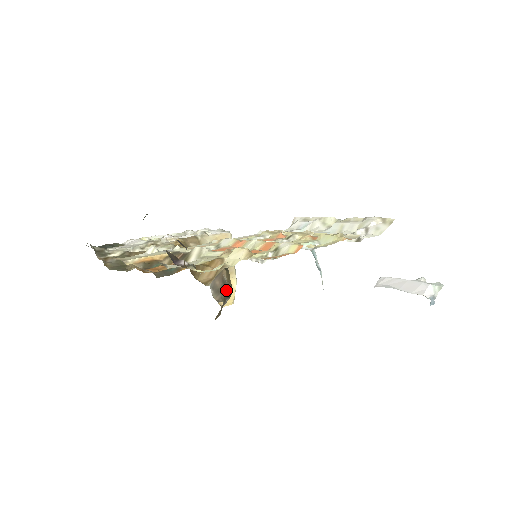
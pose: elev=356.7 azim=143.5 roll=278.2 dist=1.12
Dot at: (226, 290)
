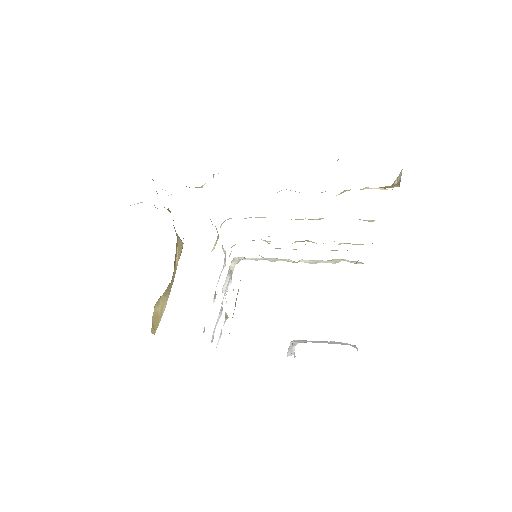
Dot at: occluded
